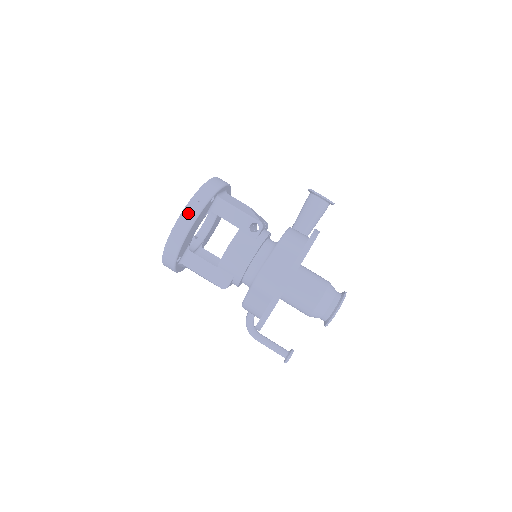
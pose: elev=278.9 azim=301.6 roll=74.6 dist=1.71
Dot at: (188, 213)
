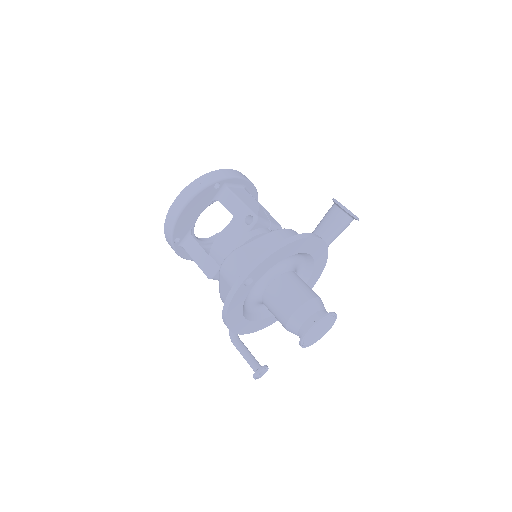
Dot at: (187, 192)
